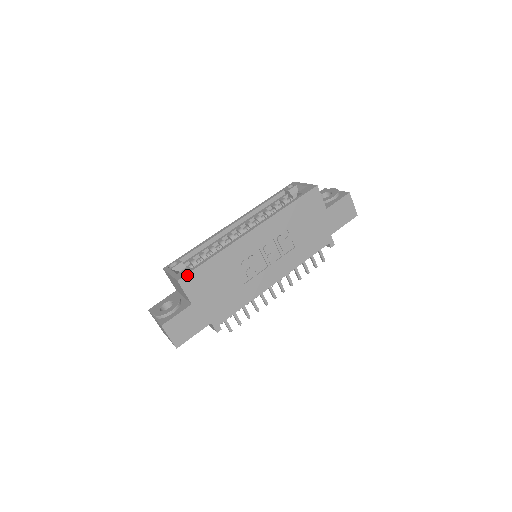
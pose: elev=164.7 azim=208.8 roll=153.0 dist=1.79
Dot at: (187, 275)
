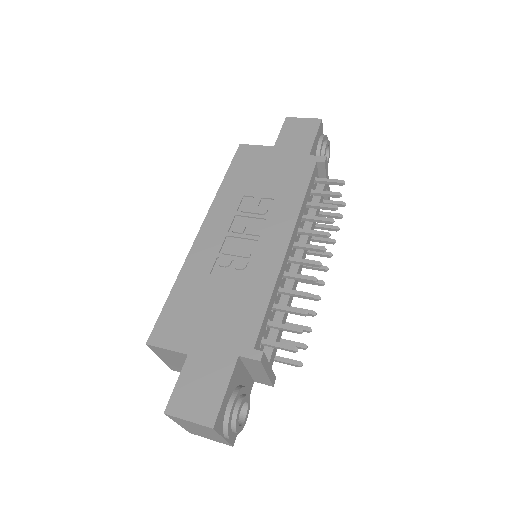
Dot at: (154, 329)
